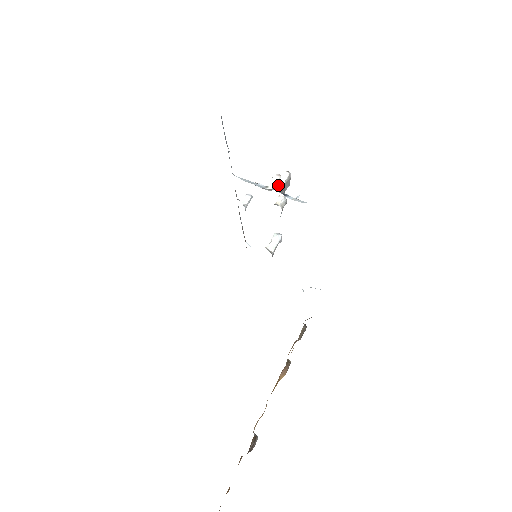
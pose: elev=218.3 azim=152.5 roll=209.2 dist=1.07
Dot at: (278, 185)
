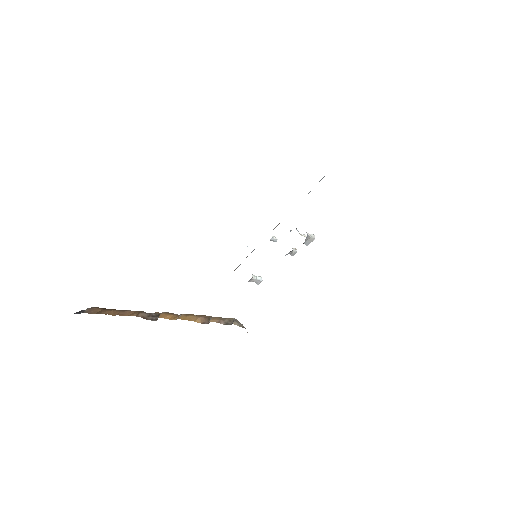
Dot at: (308, 233)
